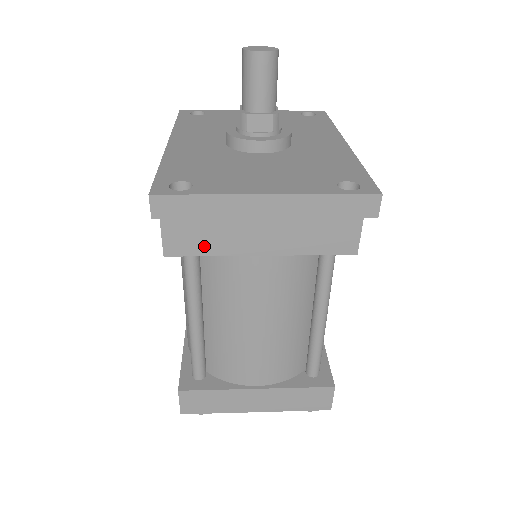
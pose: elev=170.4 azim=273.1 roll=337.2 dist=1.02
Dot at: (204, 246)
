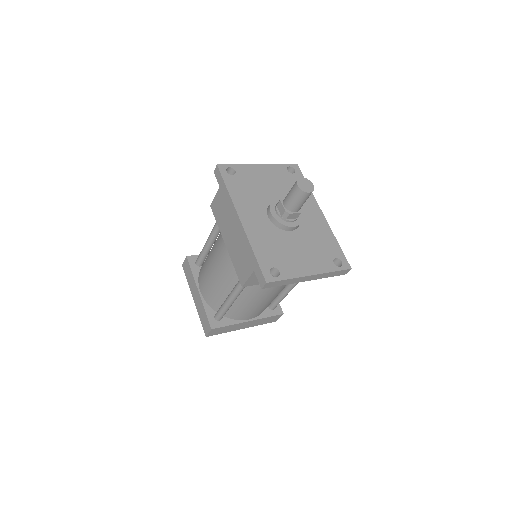
Dot at: occluded
